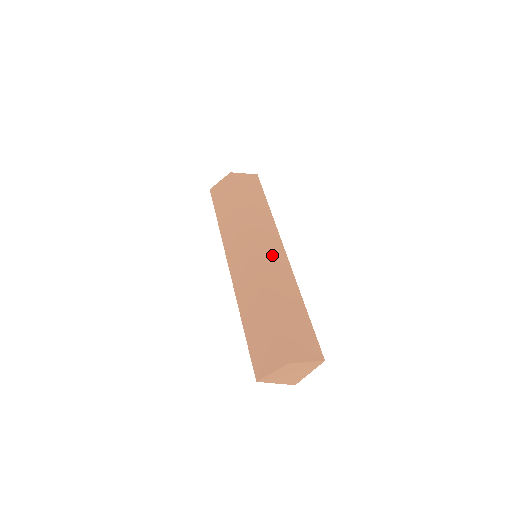
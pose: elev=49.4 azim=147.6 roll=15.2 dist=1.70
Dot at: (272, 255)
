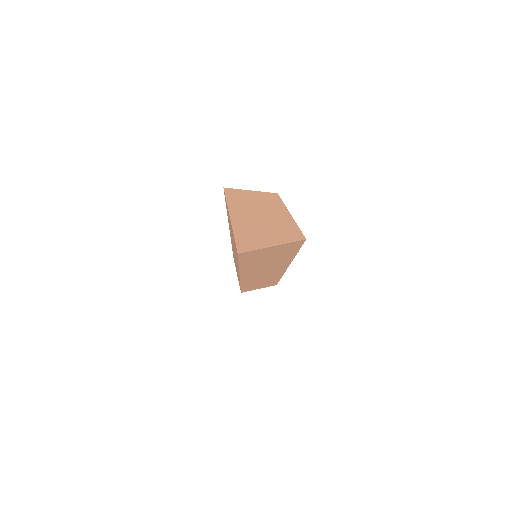
Dot at: occluded
